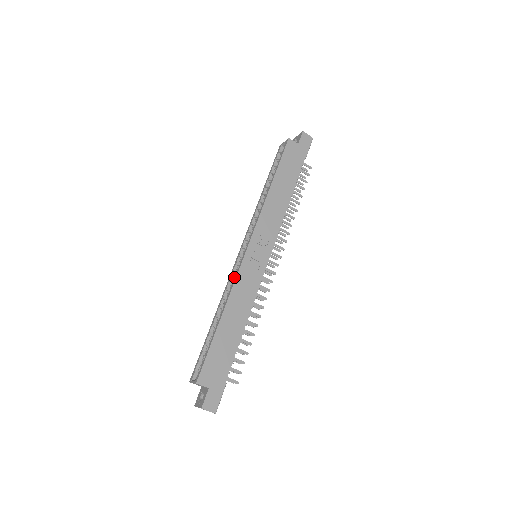
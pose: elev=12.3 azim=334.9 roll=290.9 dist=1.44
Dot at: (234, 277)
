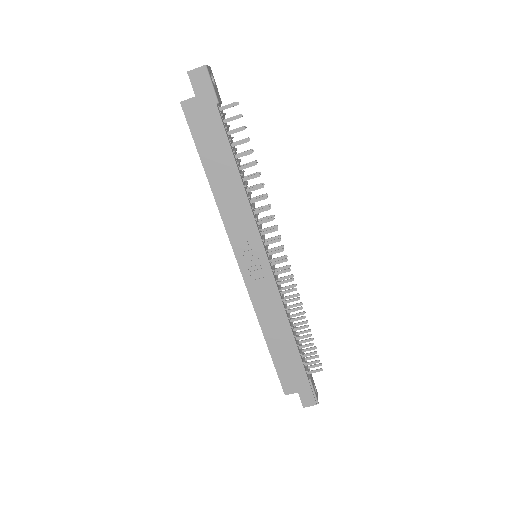
Dot at: (250, 296)
